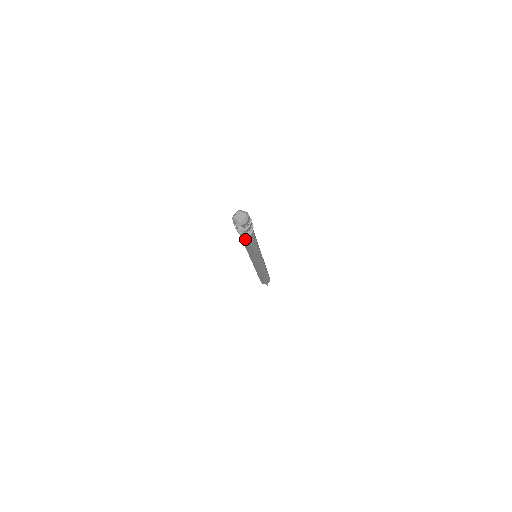
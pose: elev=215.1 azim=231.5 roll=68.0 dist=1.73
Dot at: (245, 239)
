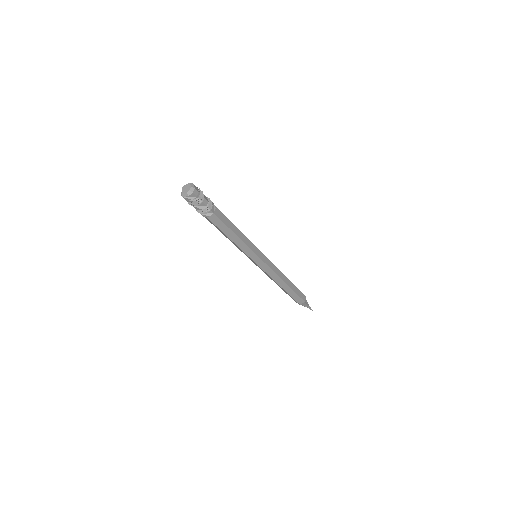
Dot at: (216, 221)
